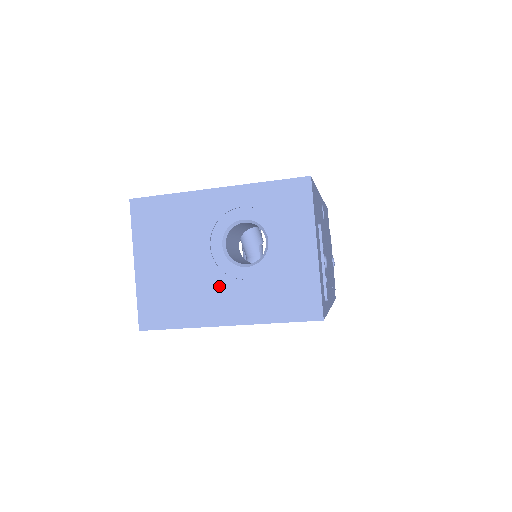
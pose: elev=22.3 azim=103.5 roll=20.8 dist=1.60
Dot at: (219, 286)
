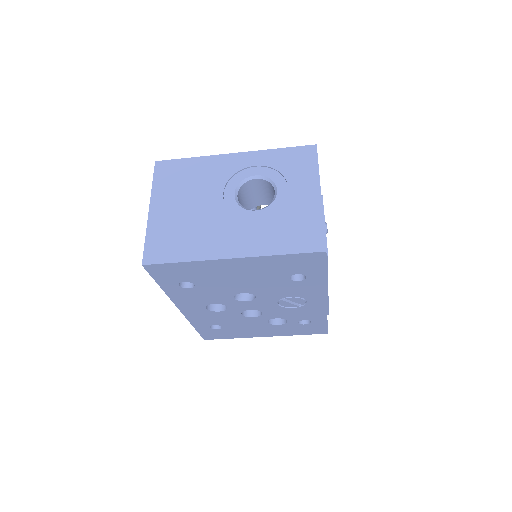
Dot at: (228, 225)
